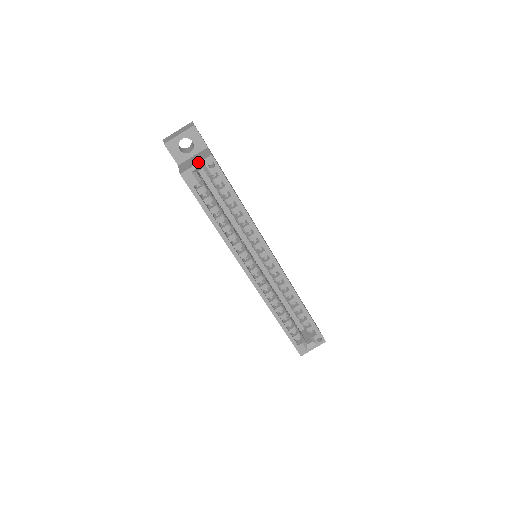
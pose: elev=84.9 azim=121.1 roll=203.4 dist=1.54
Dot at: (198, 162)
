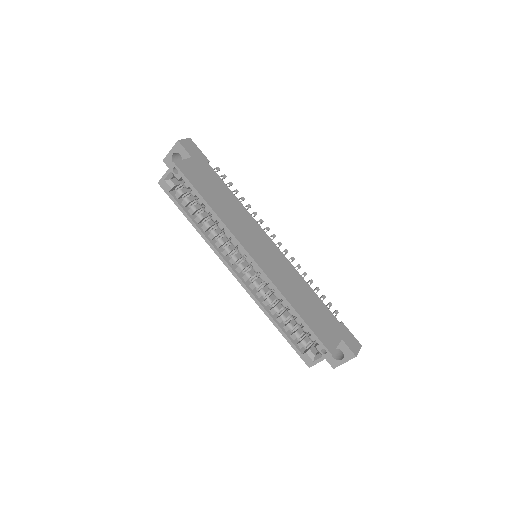
Dot at: (167, 171)
